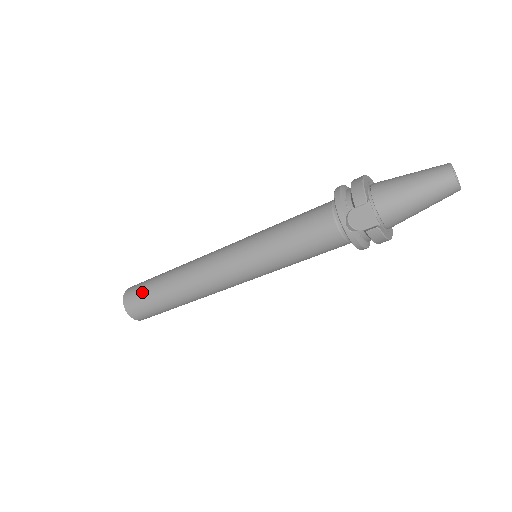
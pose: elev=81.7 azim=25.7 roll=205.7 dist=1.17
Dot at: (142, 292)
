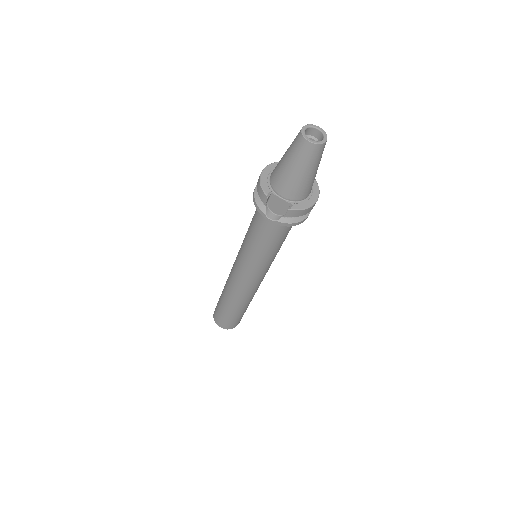
Dot at: (218, 312)
